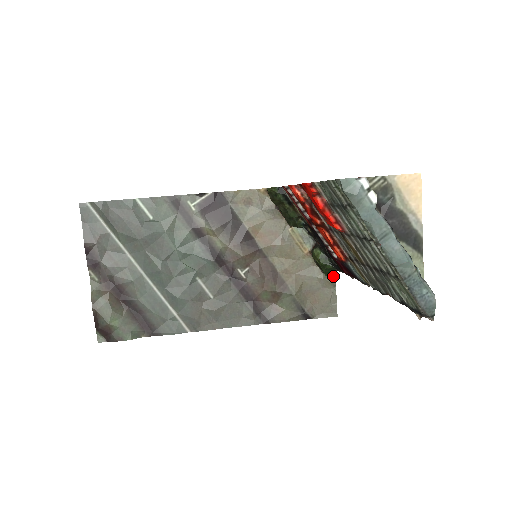
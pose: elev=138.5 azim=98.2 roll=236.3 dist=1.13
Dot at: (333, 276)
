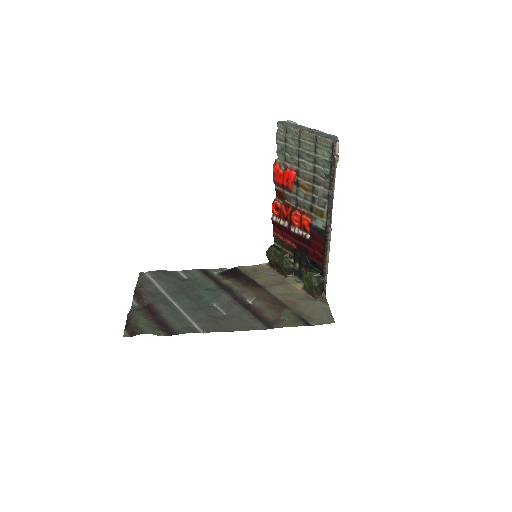
Dot at: (325, 300)
